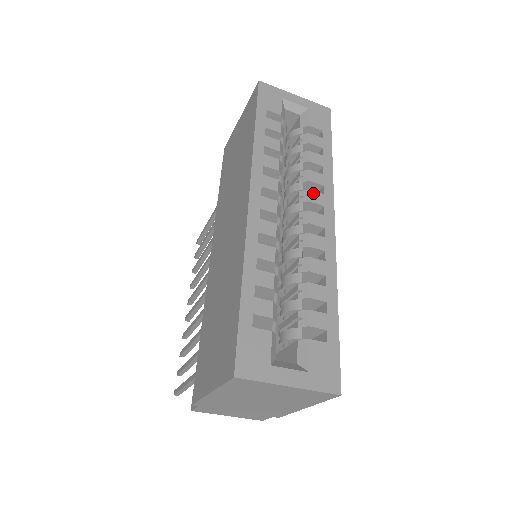
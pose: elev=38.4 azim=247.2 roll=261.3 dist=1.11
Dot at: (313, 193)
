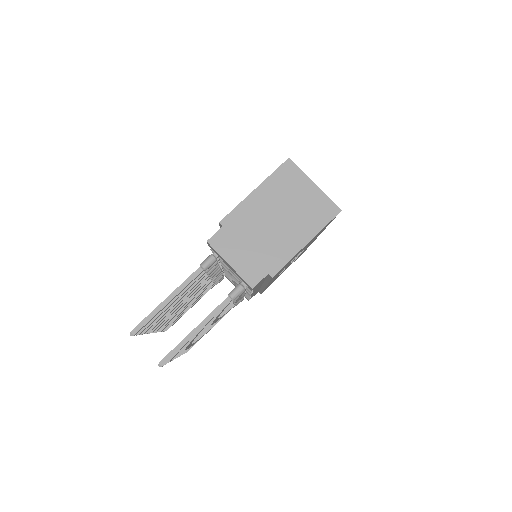
Dot at: occluded
